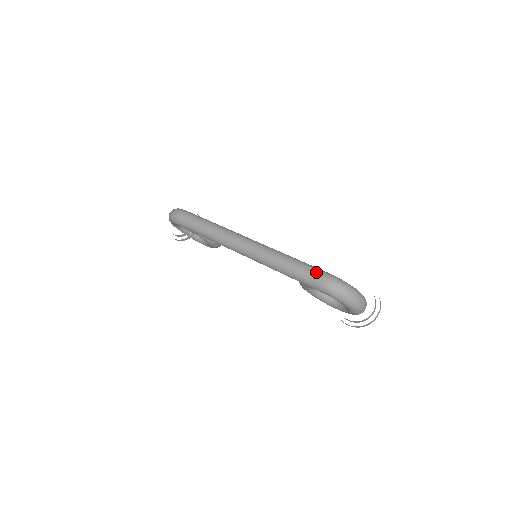
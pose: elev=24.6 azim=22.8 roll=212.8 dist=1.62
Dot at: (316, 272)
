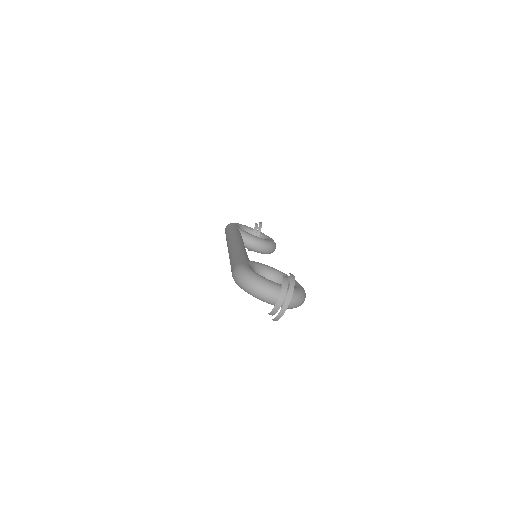
Dot at: (234, 263)
